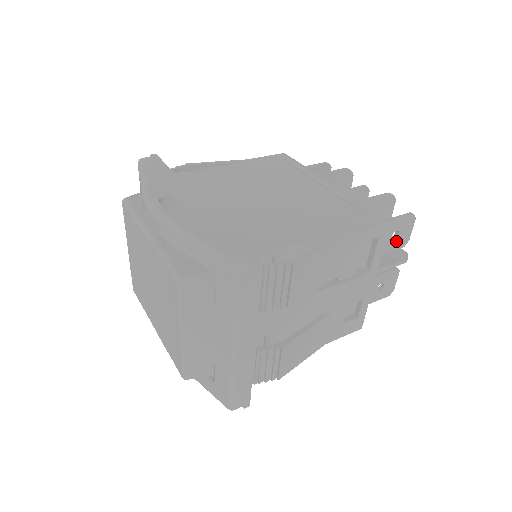
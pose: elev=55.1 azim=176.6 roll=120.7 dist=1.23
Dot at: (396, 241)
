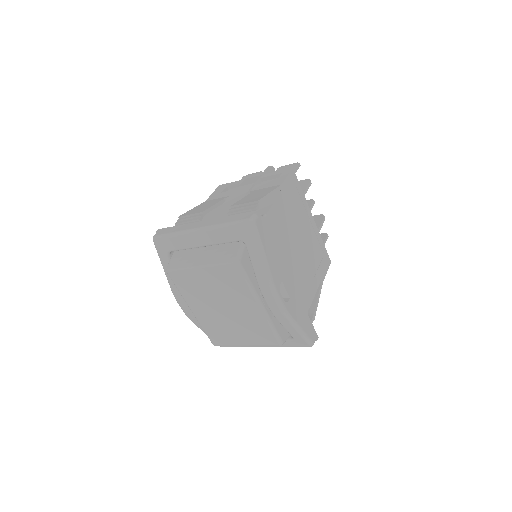
Dot at: occluded
